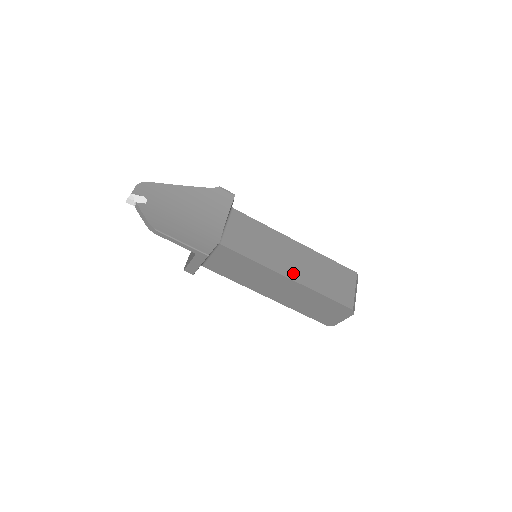
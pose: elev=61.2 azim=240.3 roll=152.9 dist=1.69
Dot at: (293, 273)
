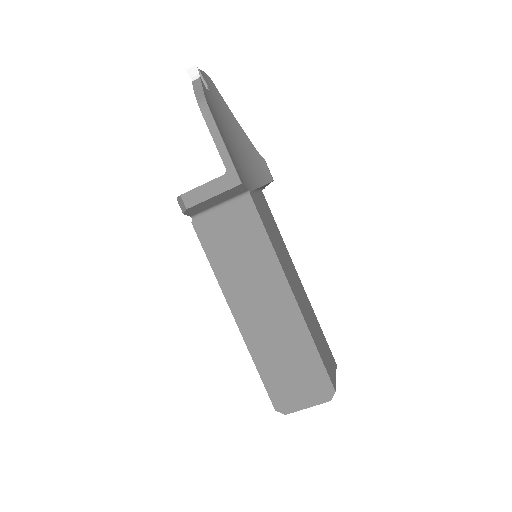
Dot at: (296, 295)
